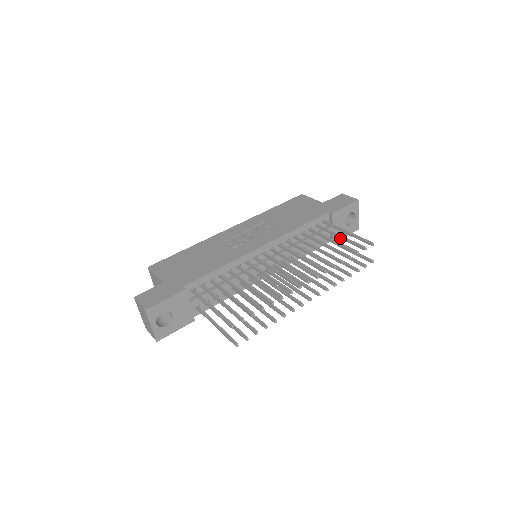
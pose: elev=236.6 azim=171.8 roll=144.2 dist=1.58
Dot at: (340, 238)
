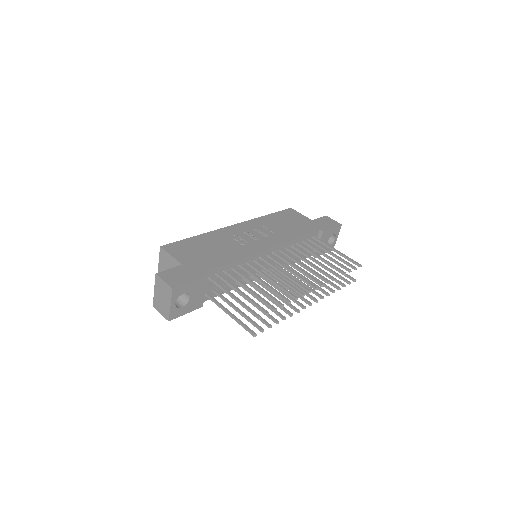
Dot at: (332, 255)
